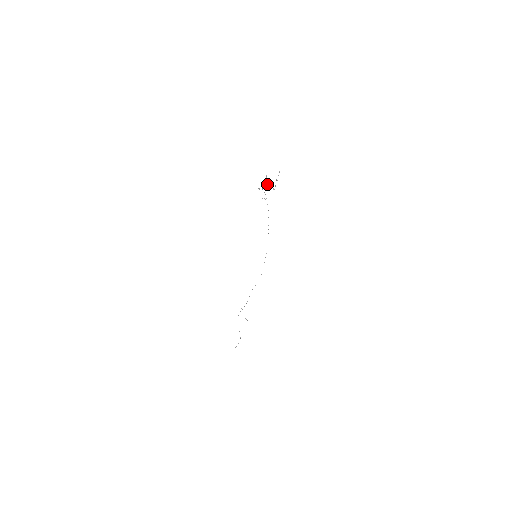
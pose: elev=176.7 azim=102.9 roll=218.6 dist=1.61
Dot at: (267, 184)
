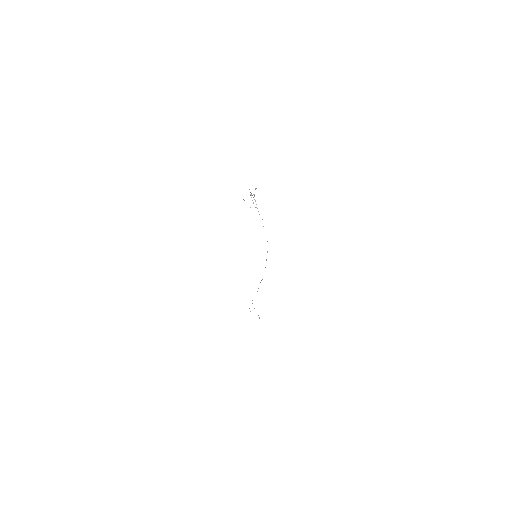
Dot at: occluded
